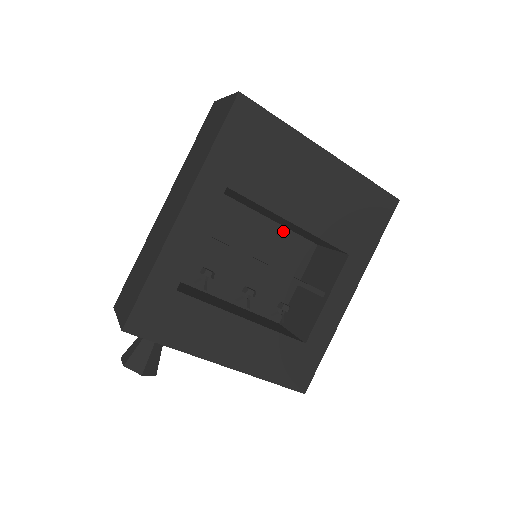
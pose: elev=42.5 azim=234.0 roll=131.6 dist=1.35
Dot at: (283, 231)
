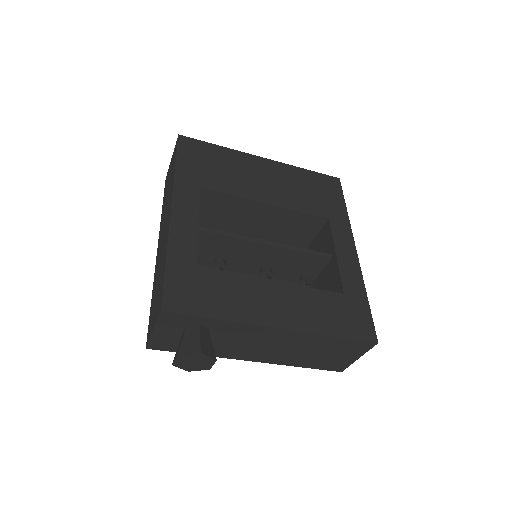
Dot at: occluded
